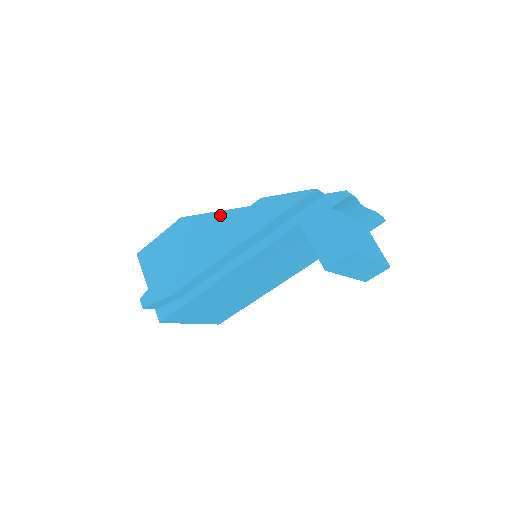
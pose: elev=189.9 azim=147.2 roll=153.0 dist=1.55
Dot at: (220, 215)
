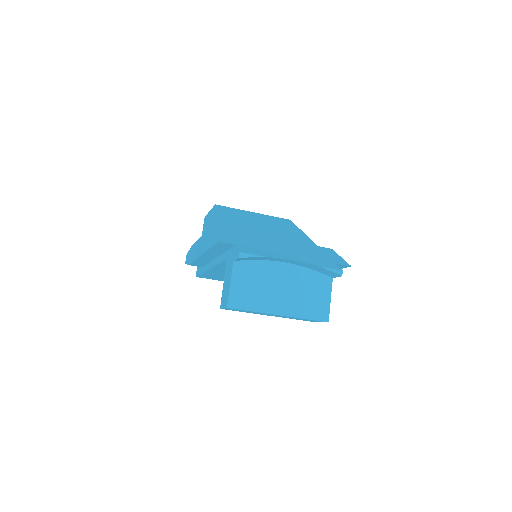
Dot at: (219, 218)
